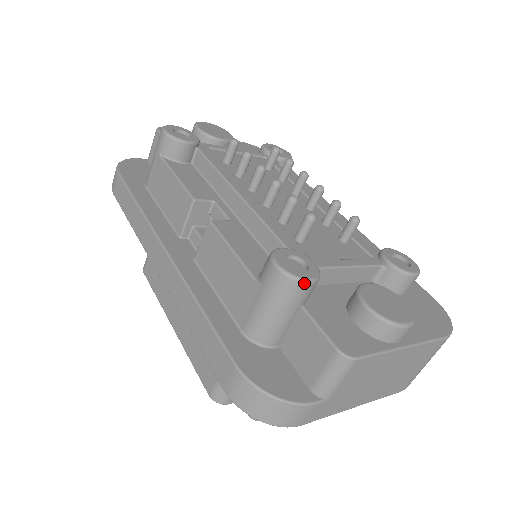
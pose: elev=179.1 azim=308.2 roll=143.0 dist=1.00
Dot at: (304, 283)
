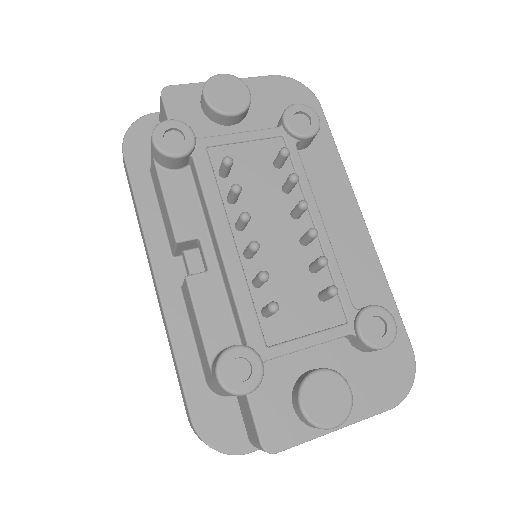
Dot at: (240, 395)
